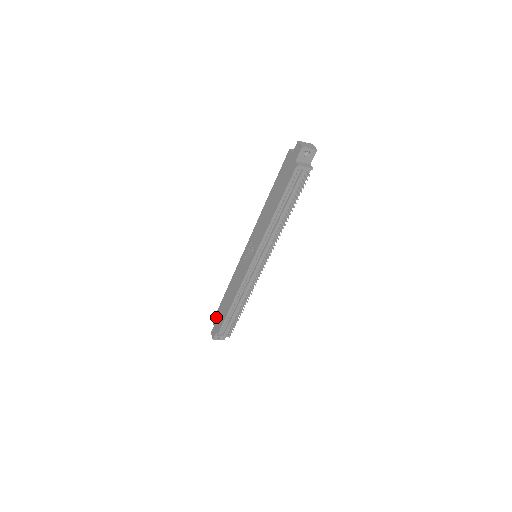
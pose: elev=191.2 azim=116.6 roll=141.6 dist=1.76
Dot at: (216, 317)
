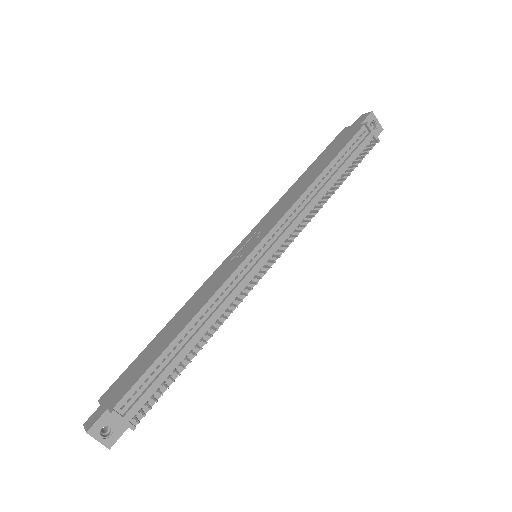
Dot at: (116, 383)
